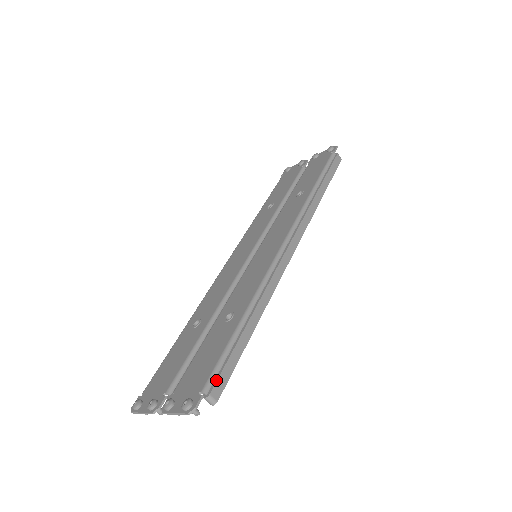
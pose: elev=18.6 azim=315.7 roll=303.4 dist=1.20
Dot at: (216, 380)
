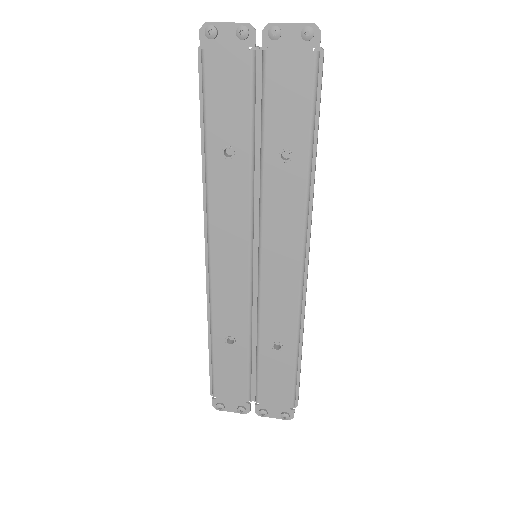
Dot at: (298, 397)
